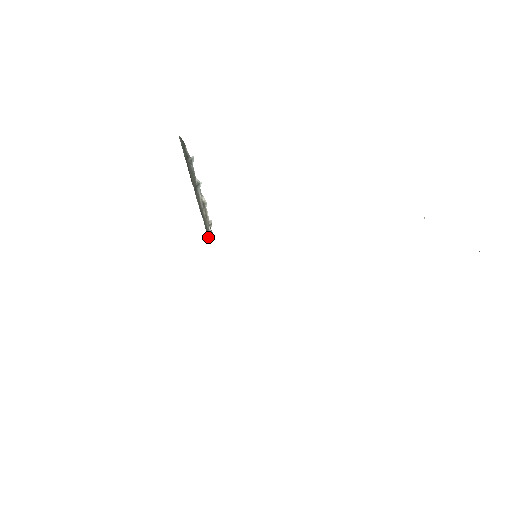
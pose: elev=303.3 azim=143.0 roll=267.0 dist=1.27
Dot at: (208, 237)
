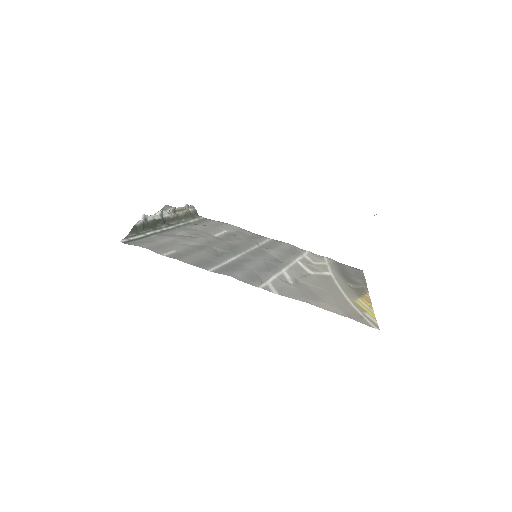
Dot at: (194, 215)
